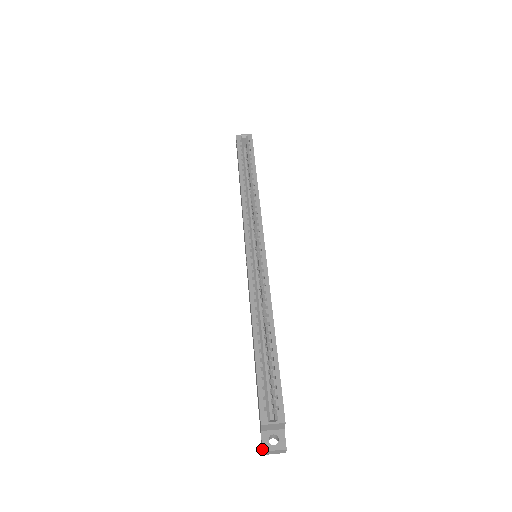
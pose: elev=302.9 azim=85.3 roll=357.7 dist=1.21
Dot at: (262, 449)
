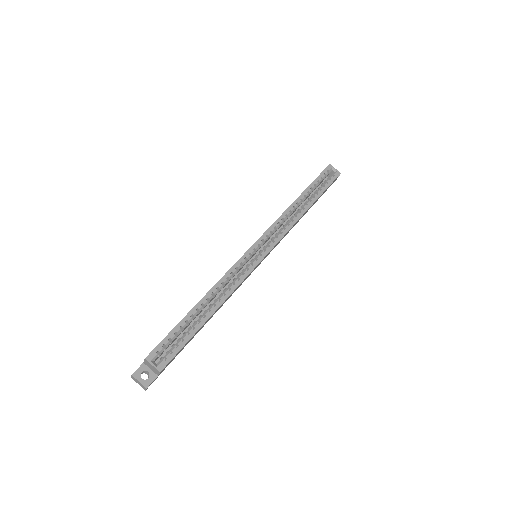
Dot at: (133, 373)
